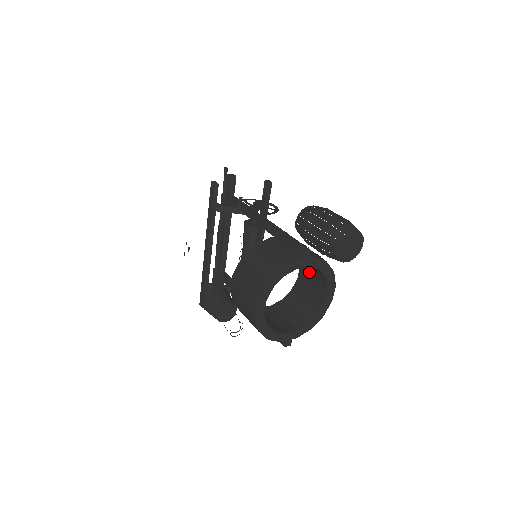
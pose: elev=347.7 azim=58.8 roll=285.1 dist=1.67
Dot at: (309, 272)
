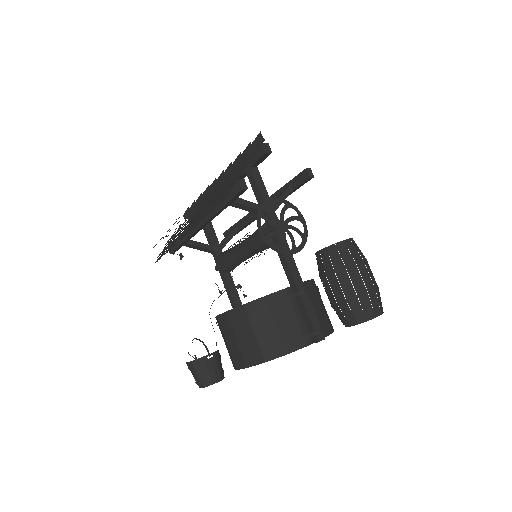
Dot at: occluded
